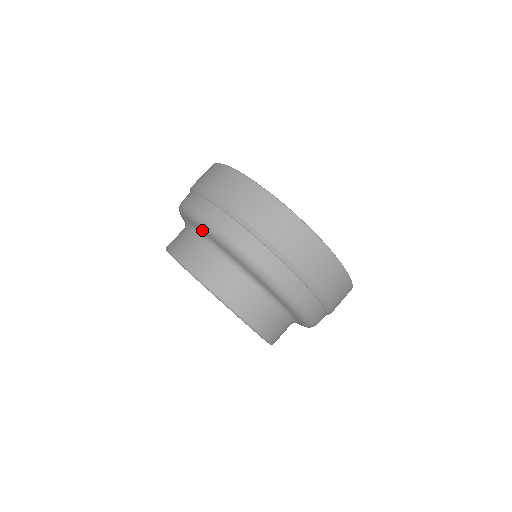
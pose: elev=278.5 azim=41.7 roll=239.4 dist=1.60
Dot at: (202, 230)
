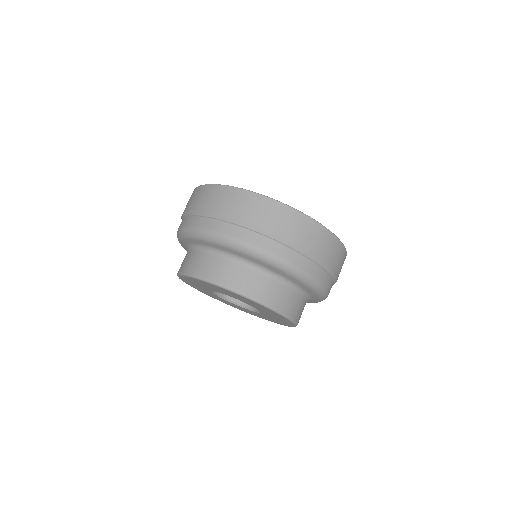
Dot at: (182, 243)
